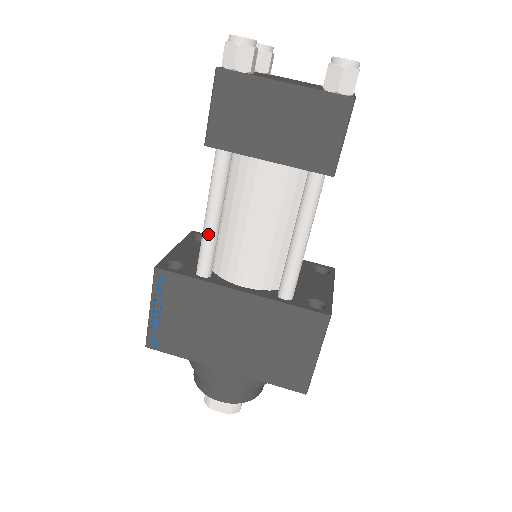
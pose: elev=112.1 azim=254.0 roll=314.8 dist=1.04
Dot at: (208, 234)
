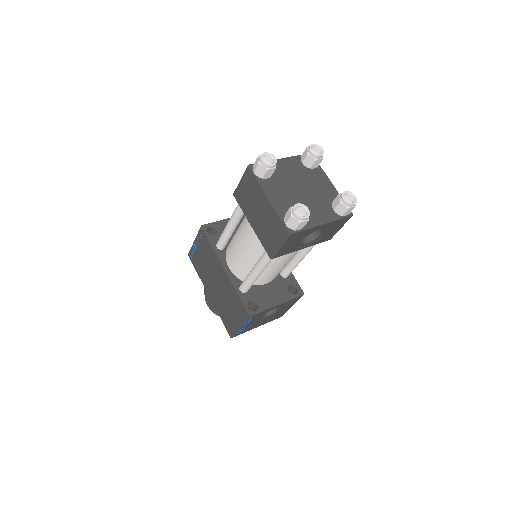
Dot at: (225, 232)
